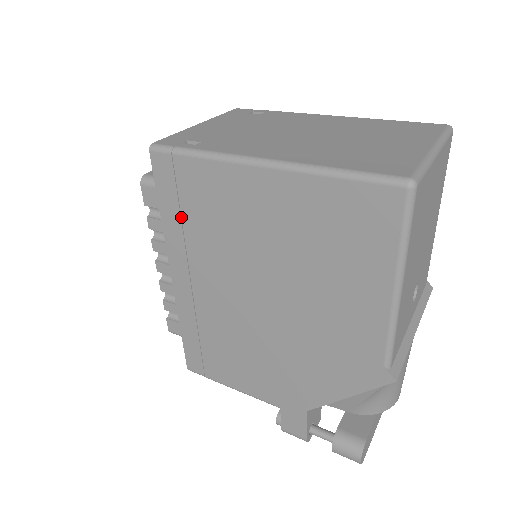
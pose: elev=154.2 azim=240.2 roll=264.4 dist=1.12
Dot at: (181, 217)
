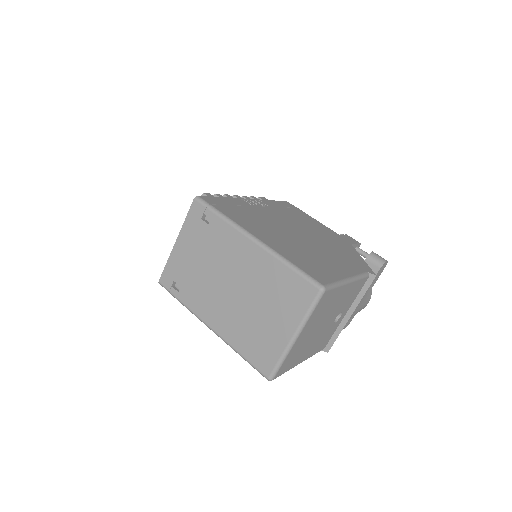
Dot at: occluded
